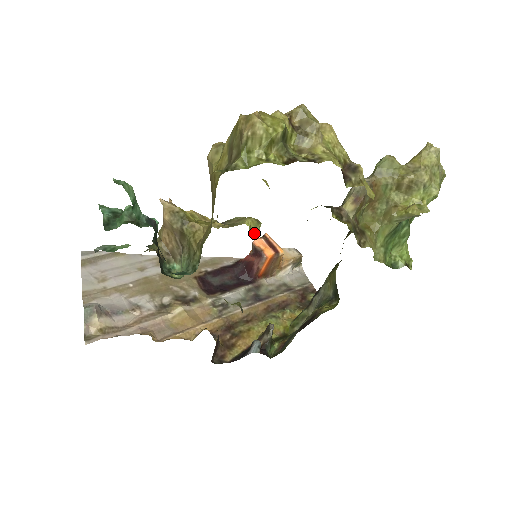
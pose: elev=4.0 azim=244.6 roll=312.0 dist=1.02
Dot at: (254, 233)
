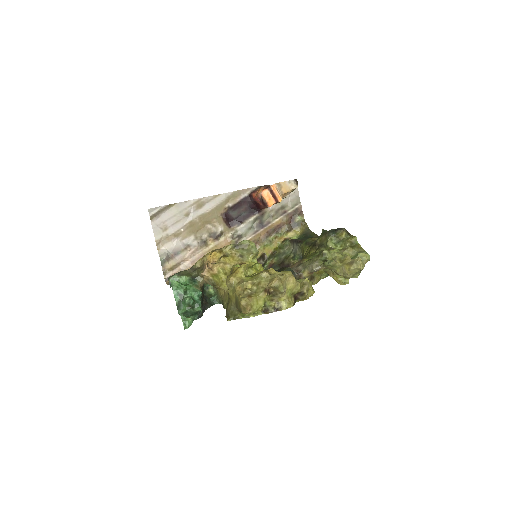
Dot at: (254, 260)
